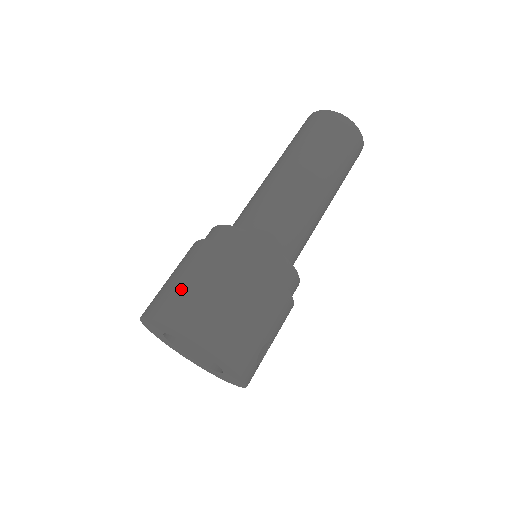
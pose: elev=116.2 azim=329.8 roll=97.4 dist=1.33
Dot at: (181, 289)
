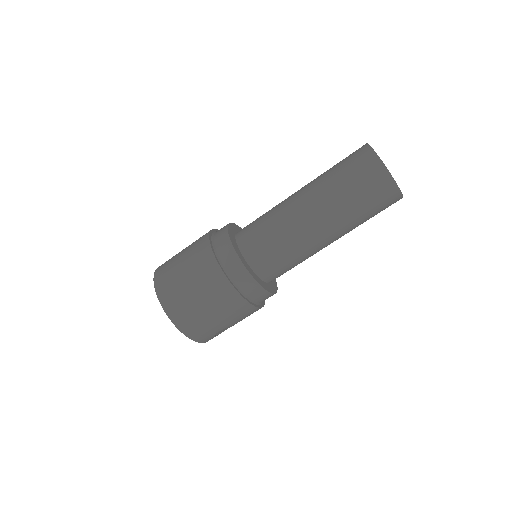
Dot at: (176, 276)
